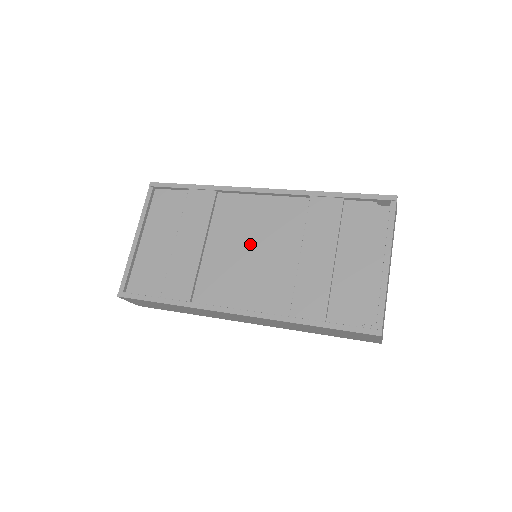
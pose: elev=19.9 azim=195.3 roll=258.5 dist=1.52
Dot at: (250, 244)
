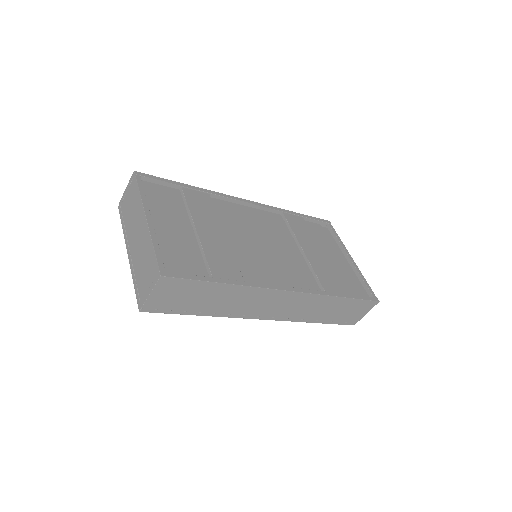
Dot at: (261, 240)
